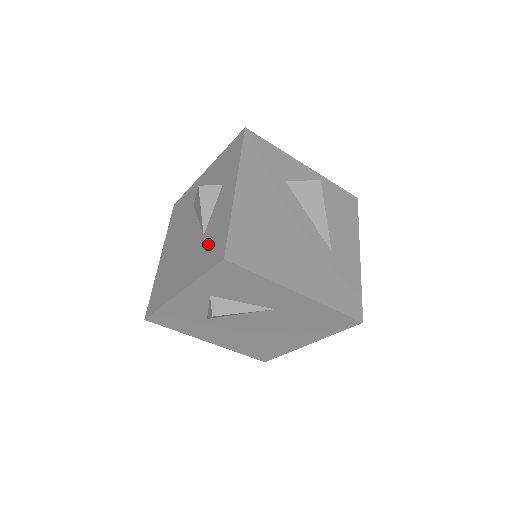
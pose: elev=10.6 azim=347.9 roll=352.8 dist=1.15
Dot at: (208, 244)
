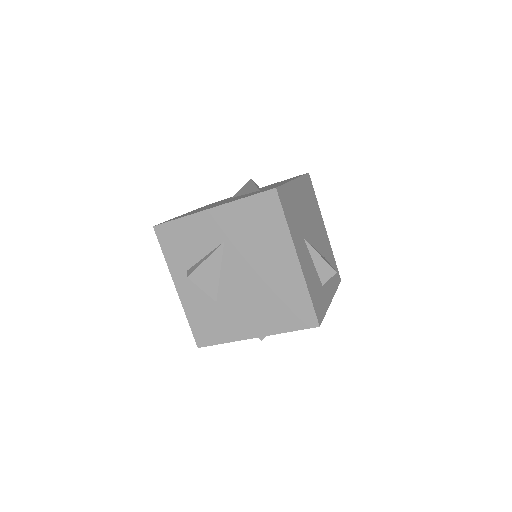
Dot at: occluded
